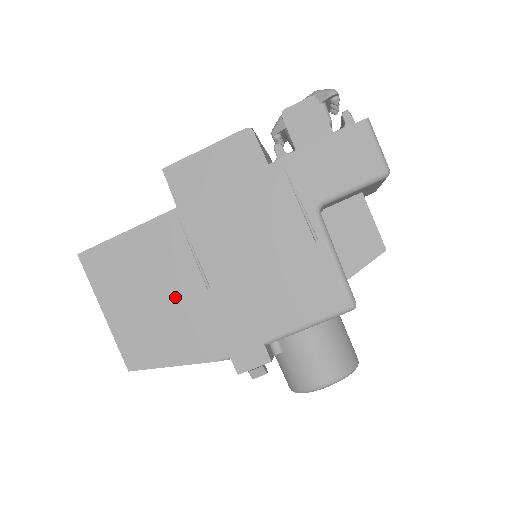
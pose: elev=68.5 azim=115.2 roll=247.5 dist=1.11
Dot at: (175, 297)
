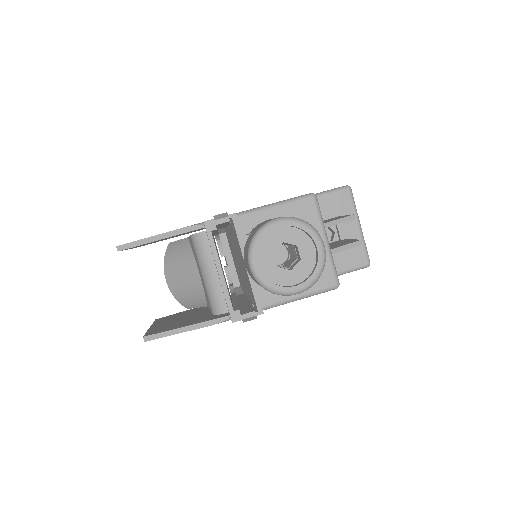
Dot at: occluded
